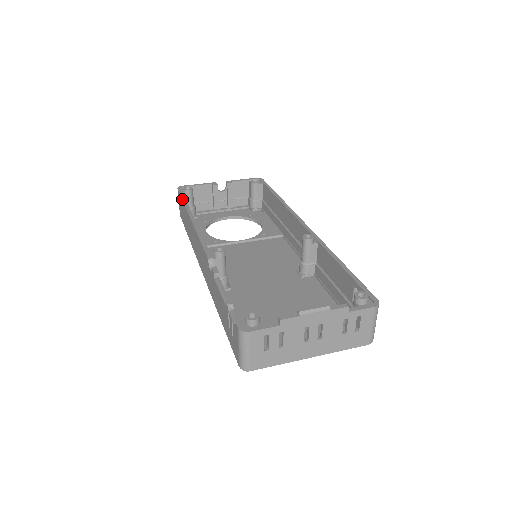
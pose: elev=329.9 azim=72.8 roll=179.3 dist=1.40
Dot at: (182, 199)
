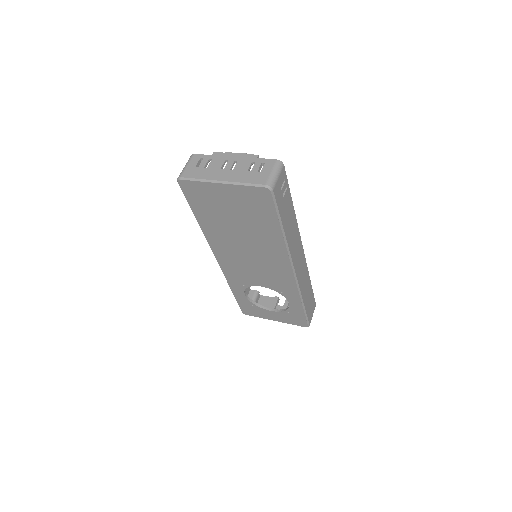
Dot at: occluded
